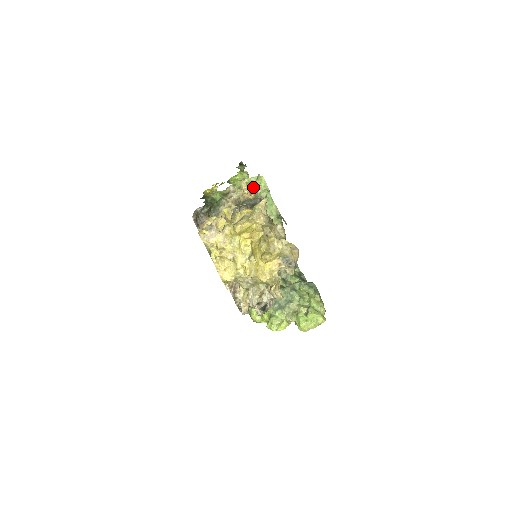
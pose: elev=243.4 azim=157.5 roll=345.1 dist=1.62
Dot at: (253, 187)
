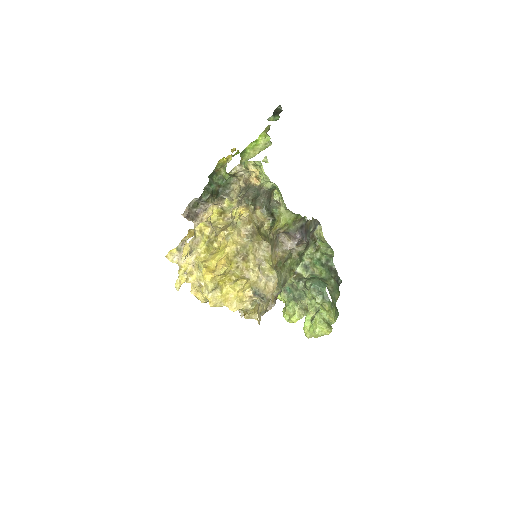
Dot at: occluded
